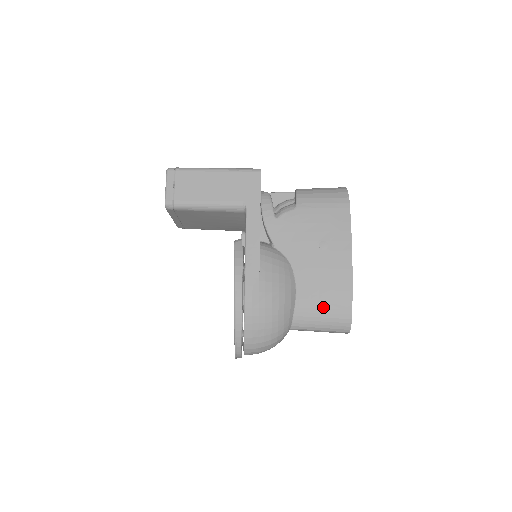
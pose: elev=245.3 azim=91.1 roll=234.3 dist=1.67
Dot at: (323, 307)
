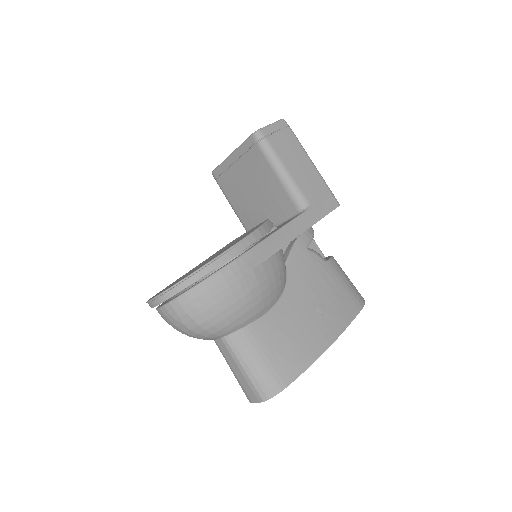
Dot at: (272, 352)
